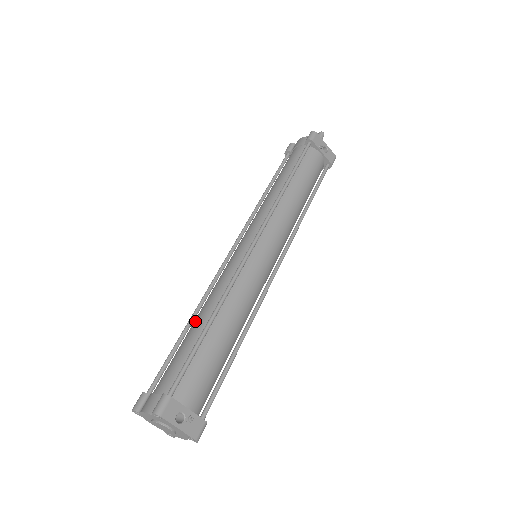
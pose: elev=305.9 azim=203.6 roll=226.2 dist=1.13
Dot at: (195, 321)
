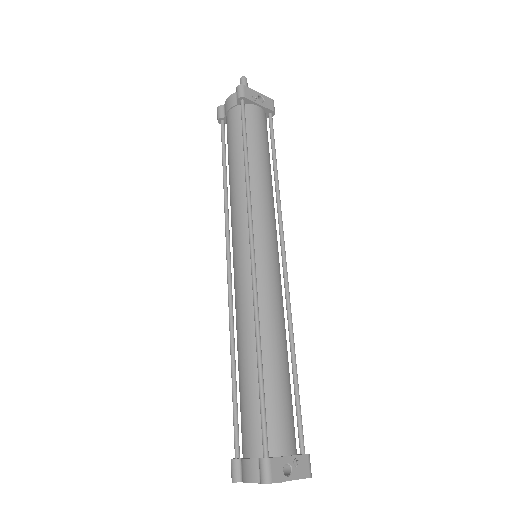
Dot at: (240, 362)
